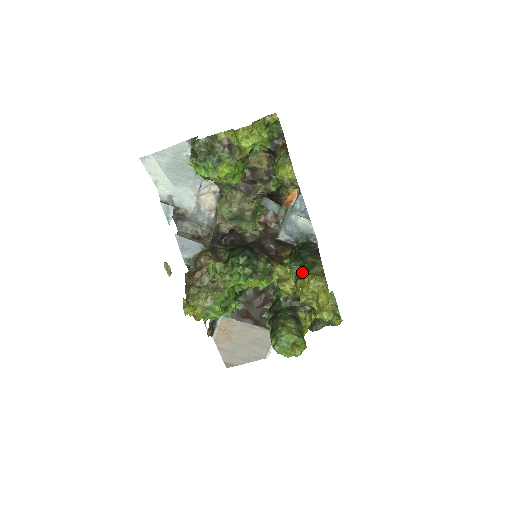
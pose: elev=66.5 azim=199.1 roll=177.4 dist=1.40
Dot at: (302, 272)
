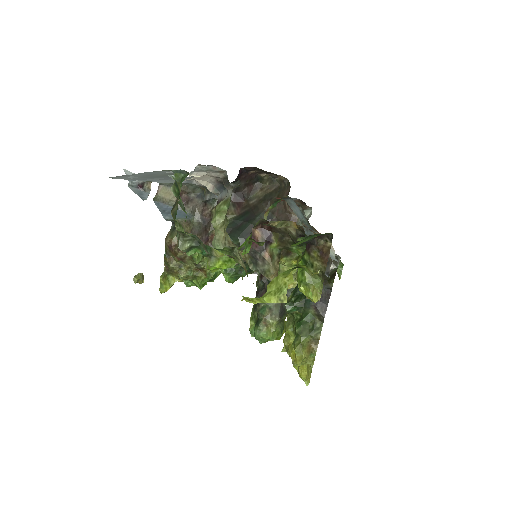
Dot at: (295, 330)
